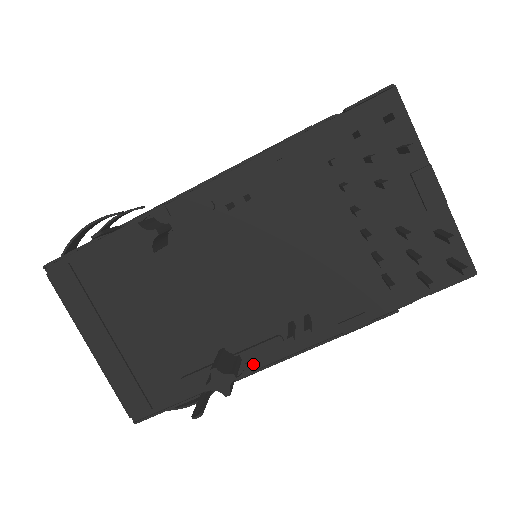
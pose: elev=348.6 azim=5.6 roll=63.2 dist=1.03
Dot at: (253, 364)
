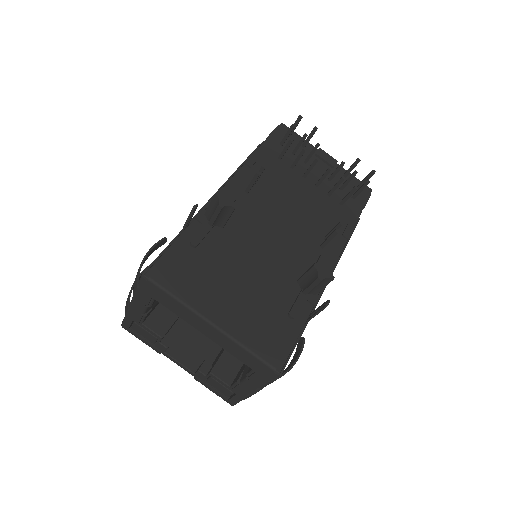
Dot at: occluded
